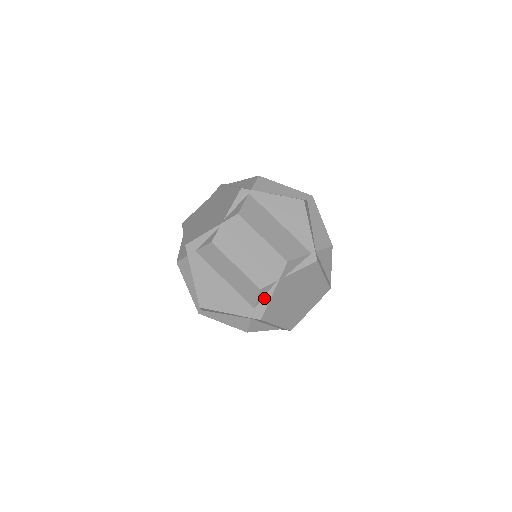
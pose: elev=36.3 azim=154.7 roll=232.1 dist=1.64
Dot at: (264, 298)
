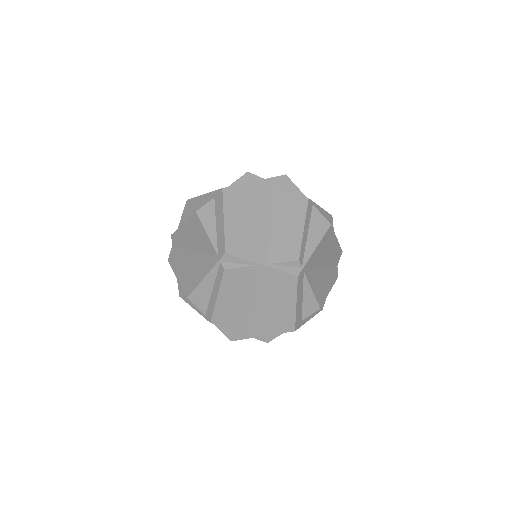
Dot at: occluded
